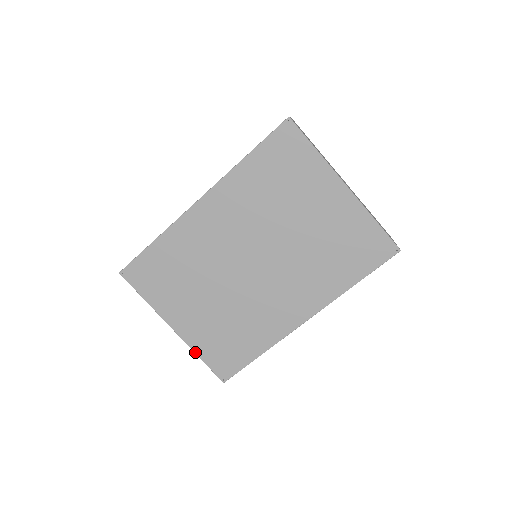
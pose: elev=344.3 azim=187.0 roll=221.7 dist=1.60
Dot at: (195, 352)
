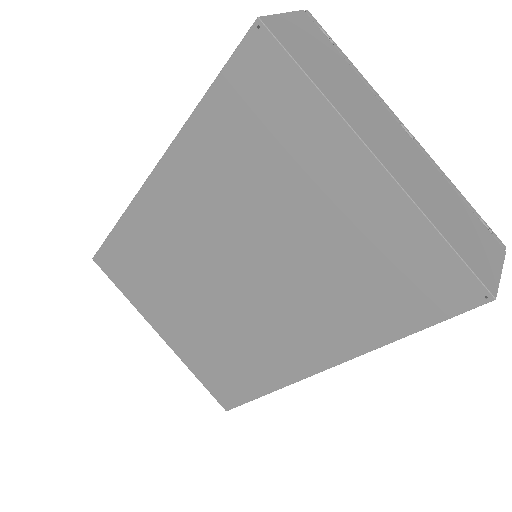
Dot at: (189, 368)
